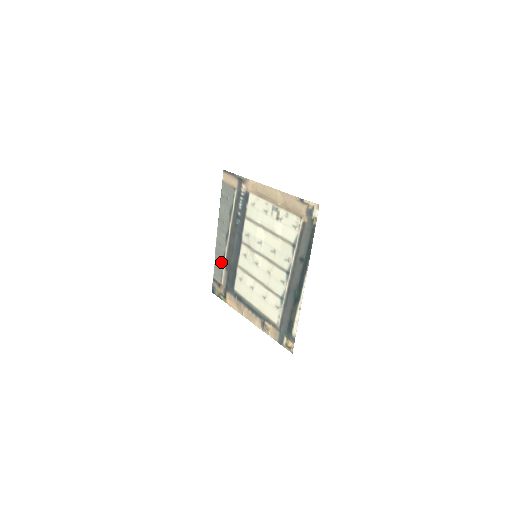
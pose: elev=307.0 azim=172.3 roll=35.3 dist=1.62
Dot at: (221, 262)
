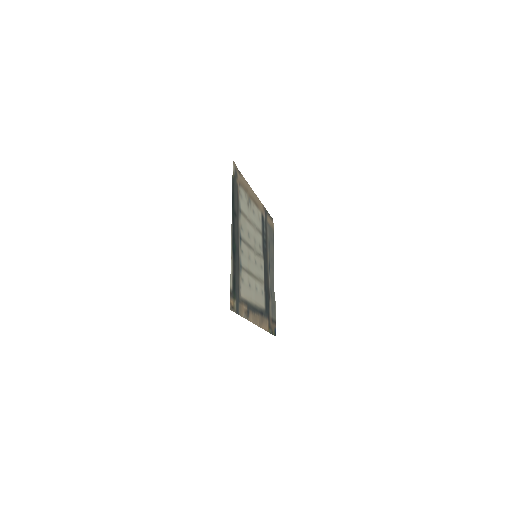
Dot at: (272, 297)
